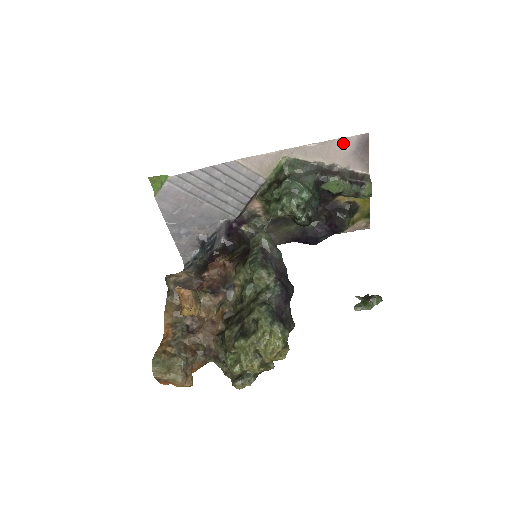
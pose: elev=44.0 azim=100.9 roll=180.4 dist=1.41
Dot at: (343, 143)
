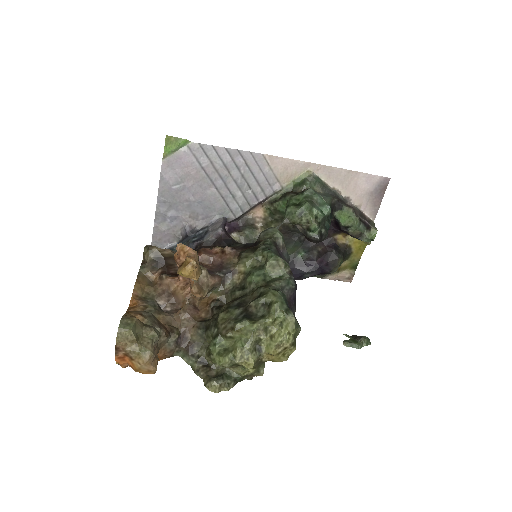
Dot at: (366, 179)
